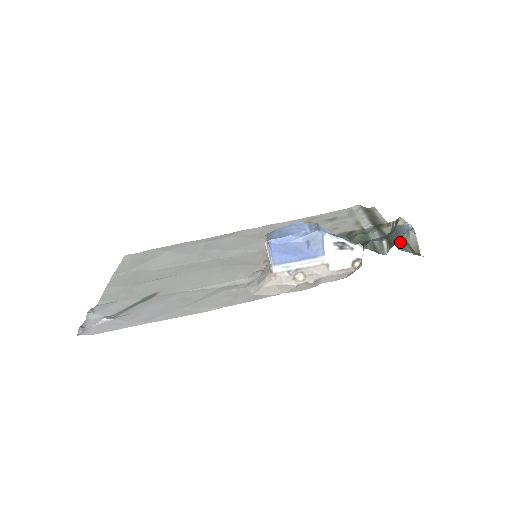
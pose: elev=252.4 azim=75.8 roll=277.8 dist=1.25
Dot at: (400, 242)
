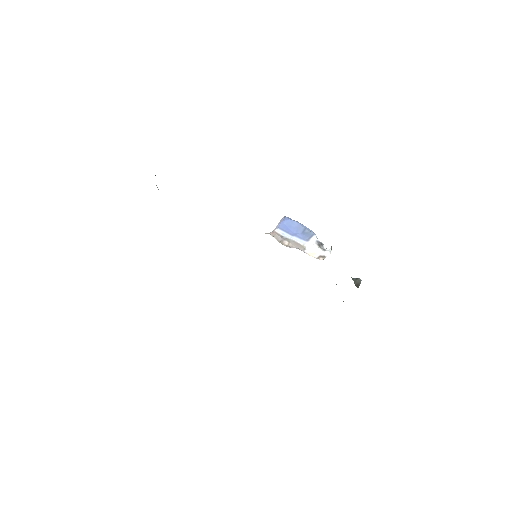
Dot at: occluded
